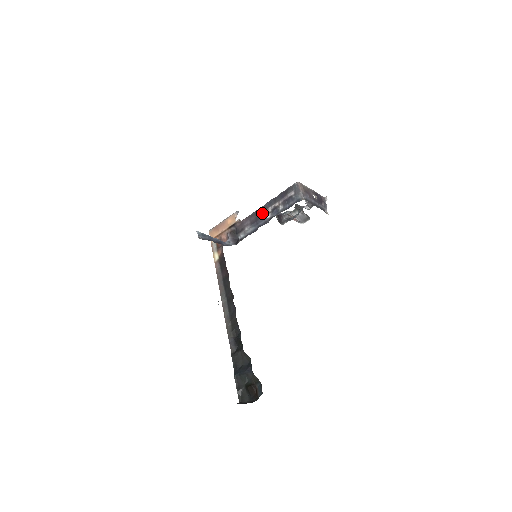
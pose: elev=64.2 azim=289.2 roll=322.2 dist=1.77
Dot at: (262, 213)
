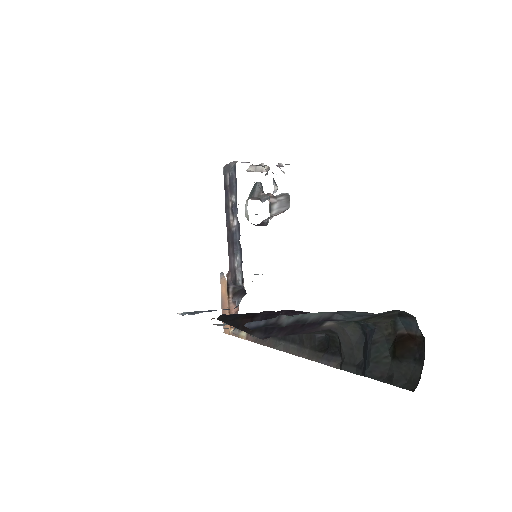
Dot at: (230, 232)
